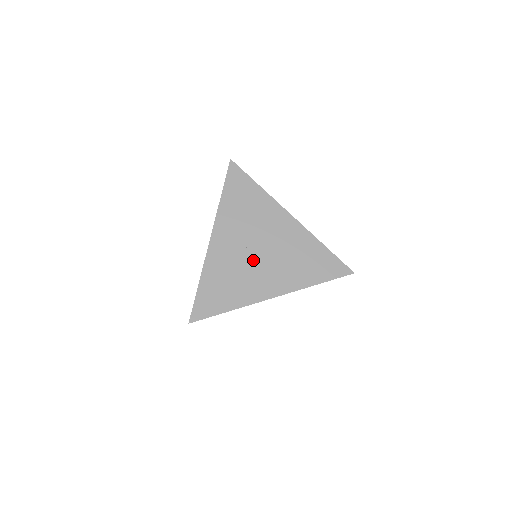
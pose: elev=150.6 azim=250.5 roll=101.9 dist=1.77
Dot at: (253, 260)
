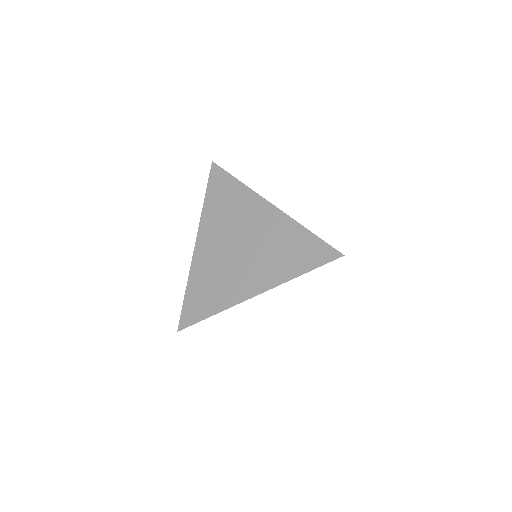
Dot at: (234, 259)
